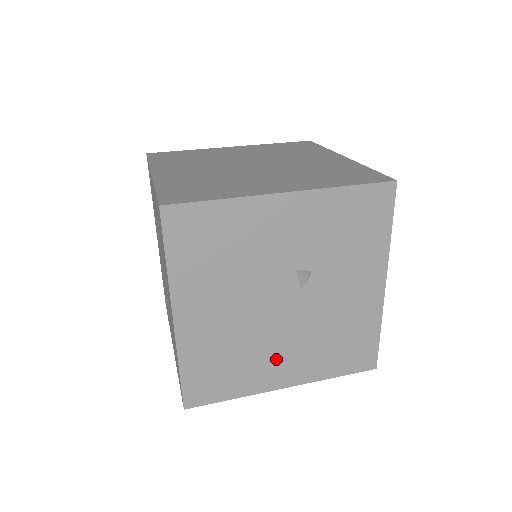
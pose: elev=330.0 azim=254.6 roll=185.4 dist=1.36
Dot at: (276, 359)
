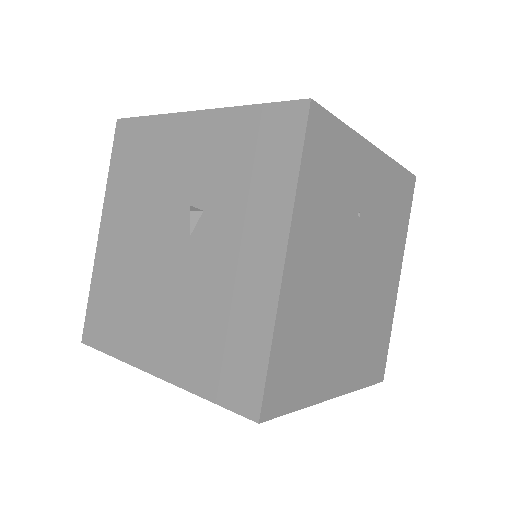
Dot at: (154, 323)
